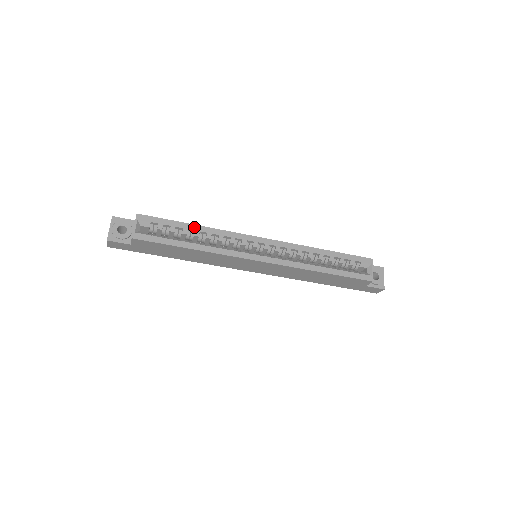
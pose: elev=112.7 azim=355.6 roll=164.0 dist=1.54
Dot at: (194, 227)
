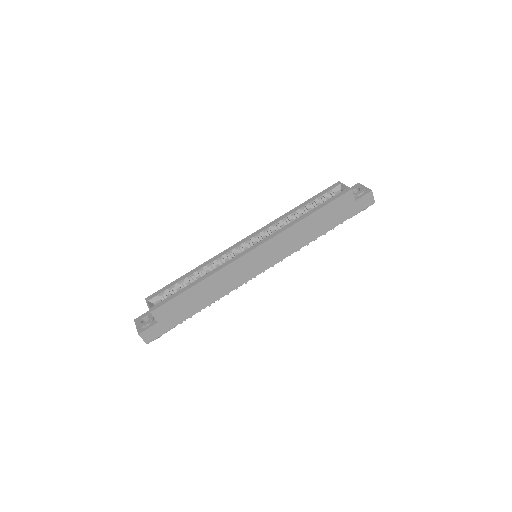
Dot at: (191, 272)
